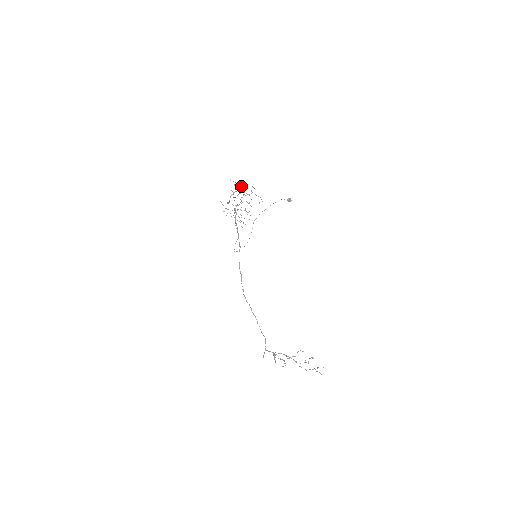
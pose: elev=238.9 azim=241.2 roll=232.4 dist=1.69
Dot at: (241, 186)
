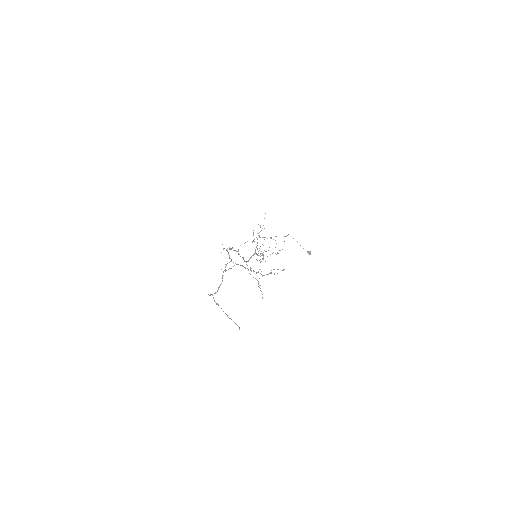
Dot at: occluded
